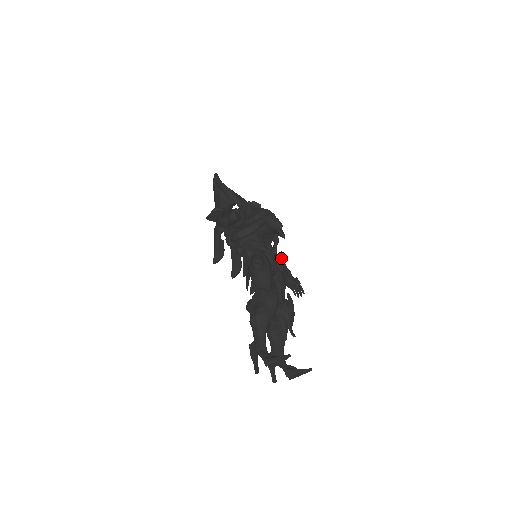
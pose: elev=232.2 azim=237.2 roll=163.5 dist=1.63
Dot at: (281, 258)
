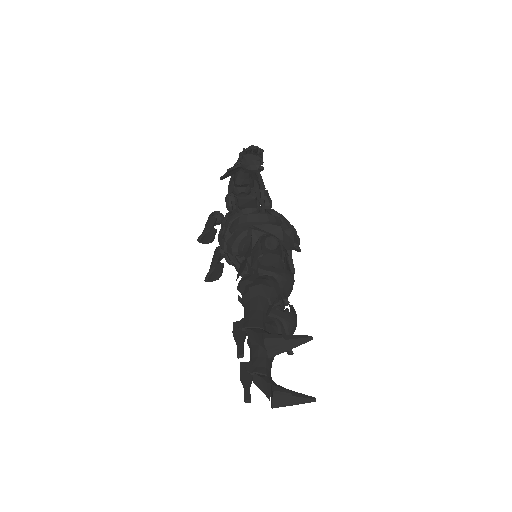
Dot at: occluded
